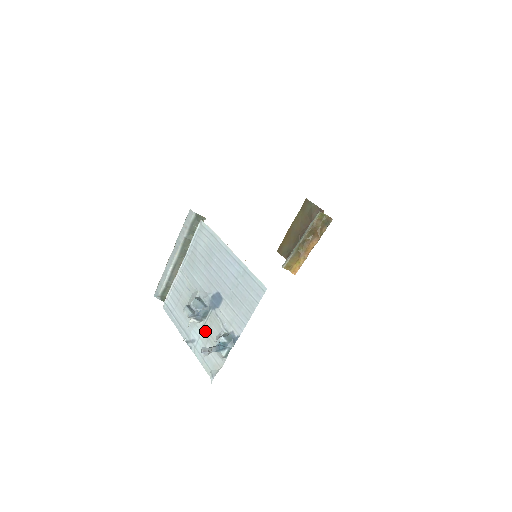
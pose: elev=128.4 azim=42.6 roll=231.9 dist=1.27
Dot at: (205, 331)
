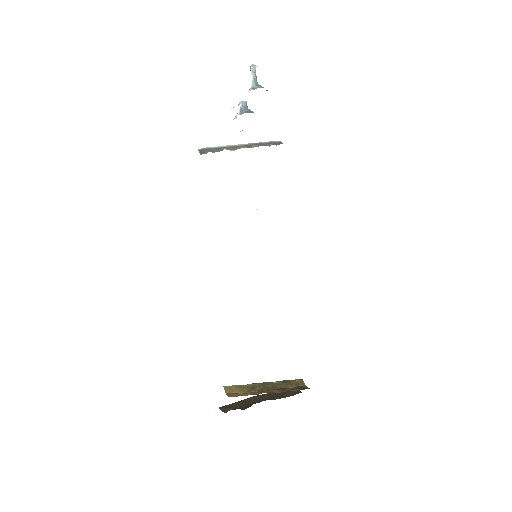
Dot at: occluded
